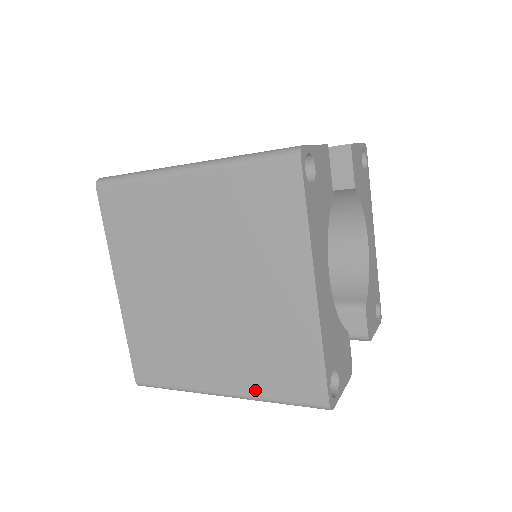
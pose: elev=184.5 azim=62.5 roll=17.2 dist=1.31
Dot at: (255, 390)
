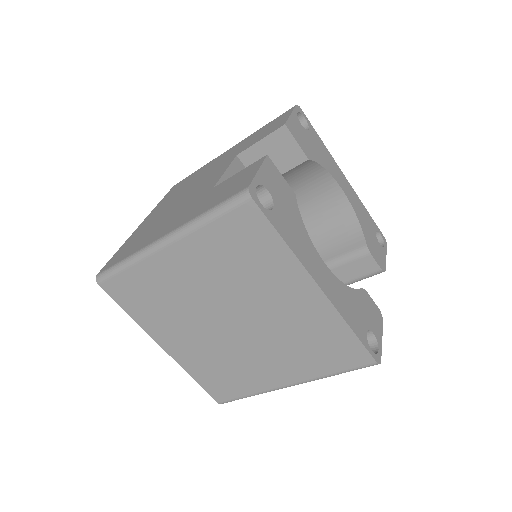
Dot at: (313, 374)
